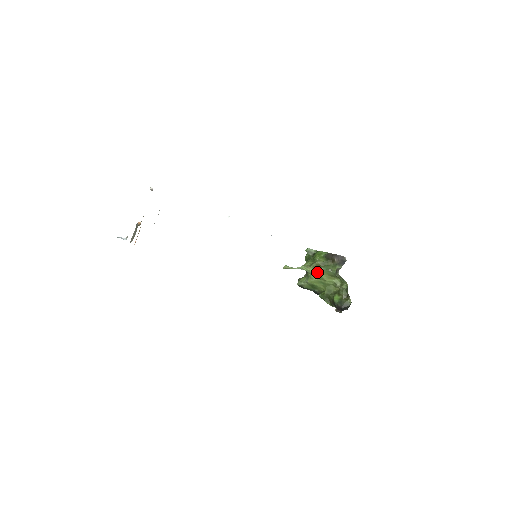
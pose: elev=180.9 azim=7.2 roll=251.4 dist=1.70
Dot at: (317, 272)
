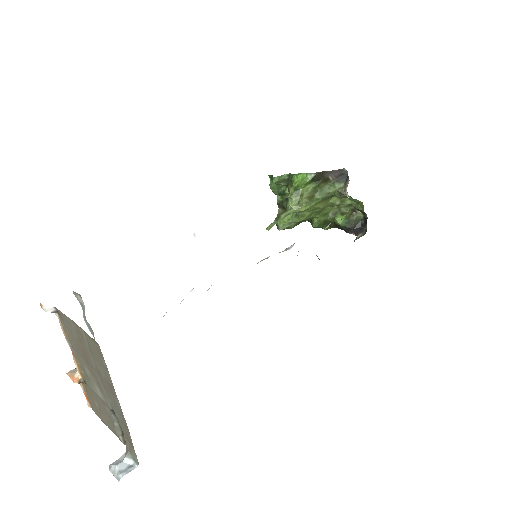
Dot at: (312, 207)
